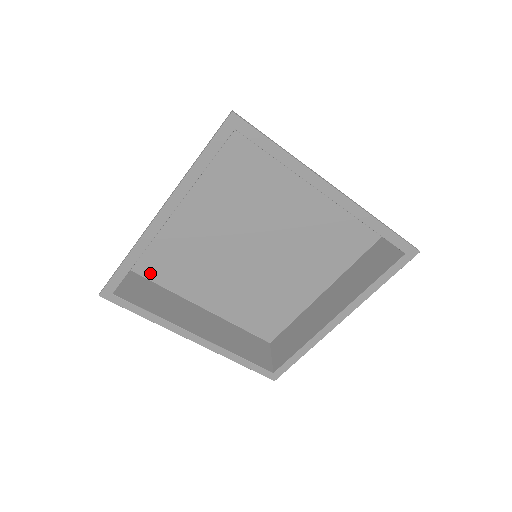
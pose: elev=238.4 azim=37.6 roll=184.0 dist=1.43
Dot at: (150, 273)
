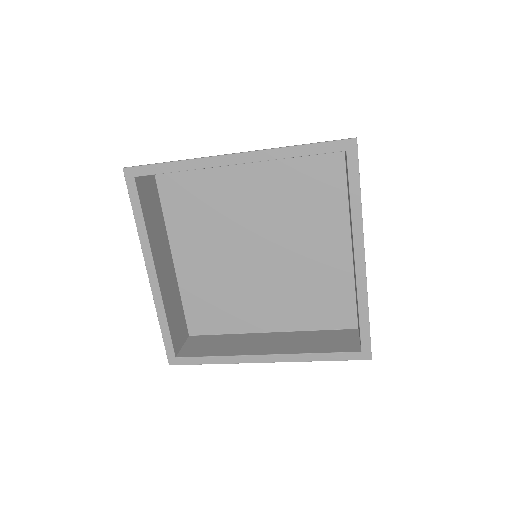
Dot at: (210, 329)
